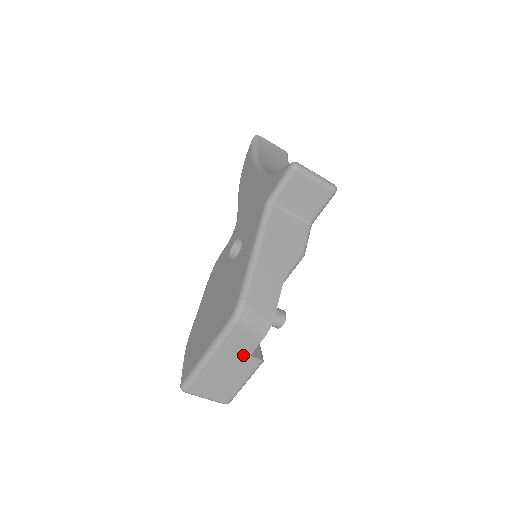
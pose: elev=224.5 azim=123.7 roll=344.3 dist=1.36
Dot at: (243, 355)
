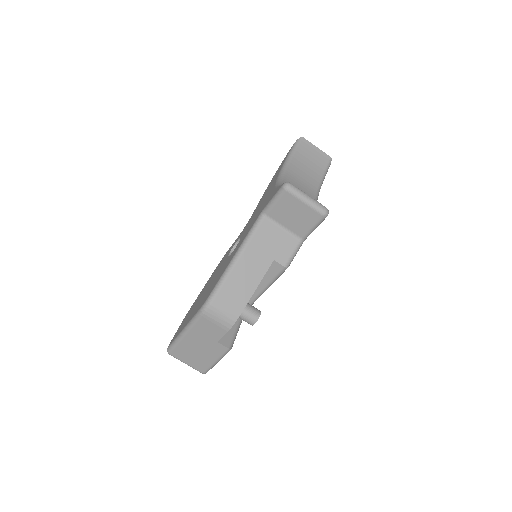
Dot at: (212, 340)
